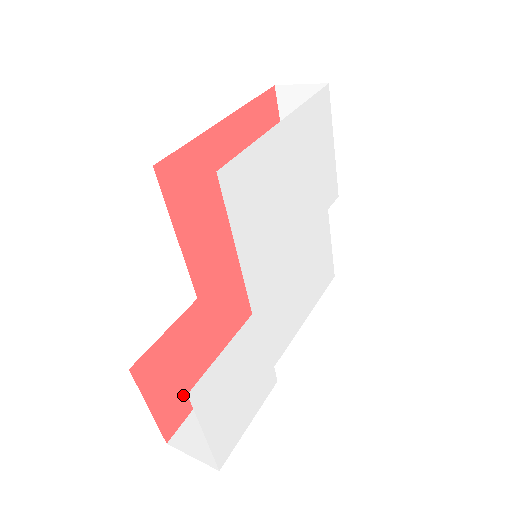
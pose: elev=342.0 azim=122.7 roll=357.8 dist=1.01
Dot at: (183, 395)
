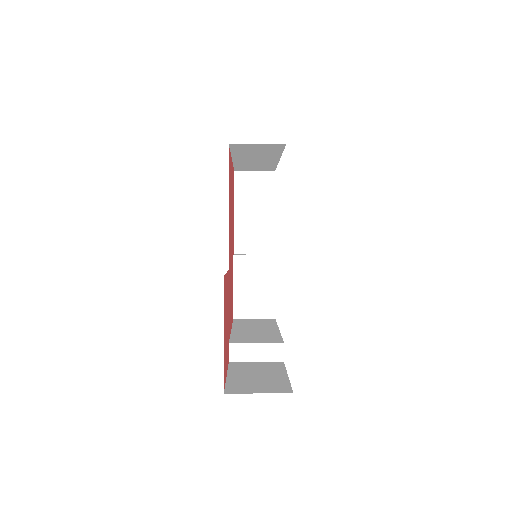
Dot at: (225, 353)
